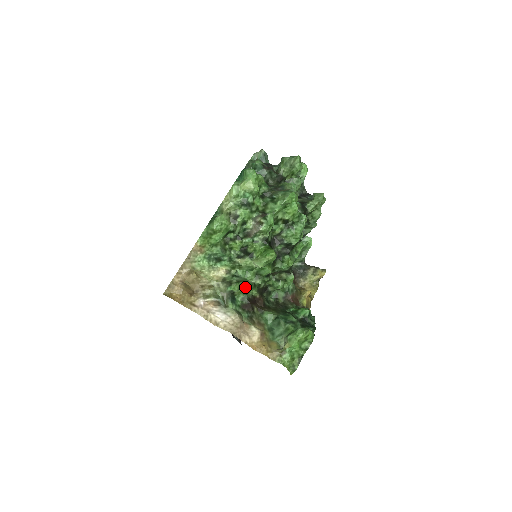
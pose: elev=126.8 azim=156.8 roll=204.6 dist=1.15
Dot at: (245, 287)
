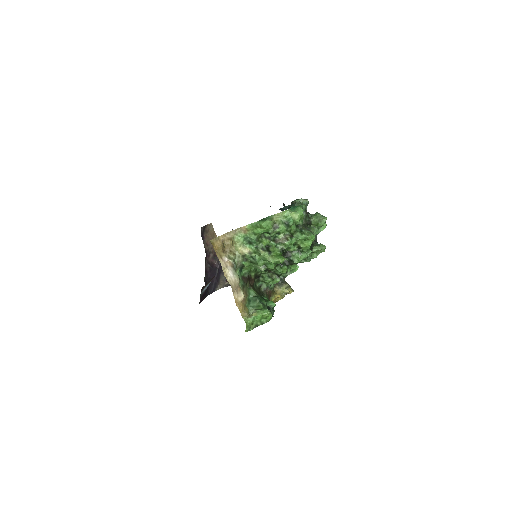
Dot at: (251, 268)
